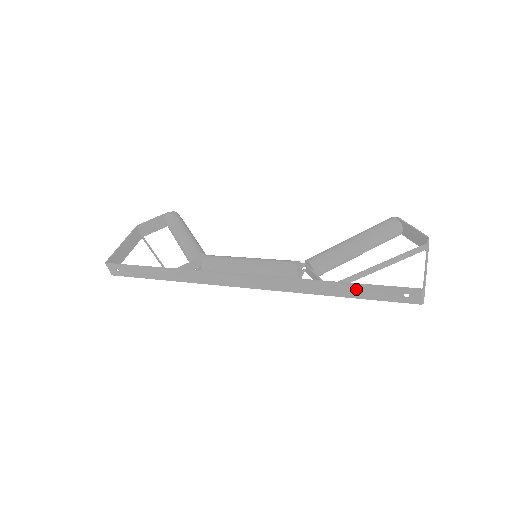
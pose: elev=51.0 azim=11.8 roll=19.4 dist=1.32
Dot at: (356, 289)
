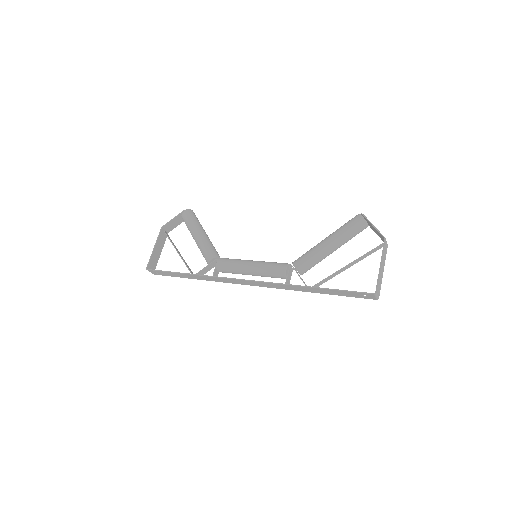
Dot at: (329, 291)
